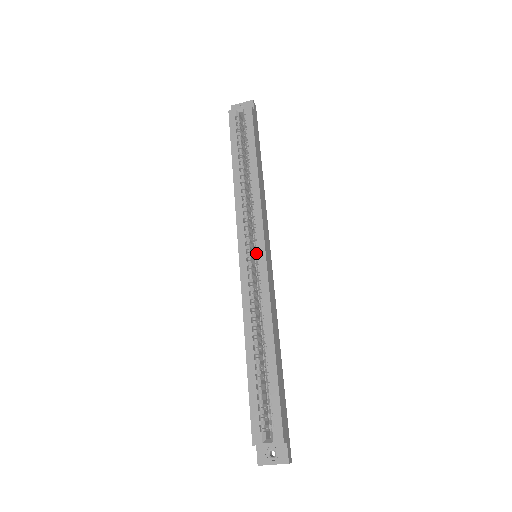
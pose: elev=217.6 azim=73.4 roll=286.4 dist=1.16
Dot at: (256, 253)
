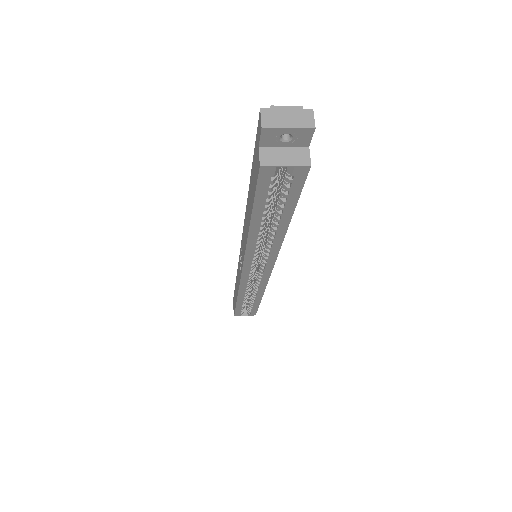
Dot at: (261, 273)
